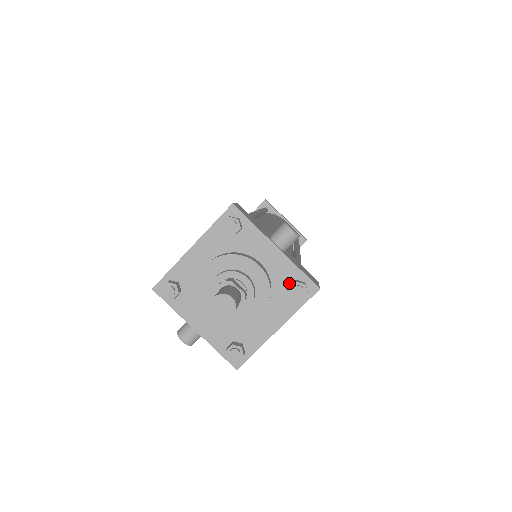
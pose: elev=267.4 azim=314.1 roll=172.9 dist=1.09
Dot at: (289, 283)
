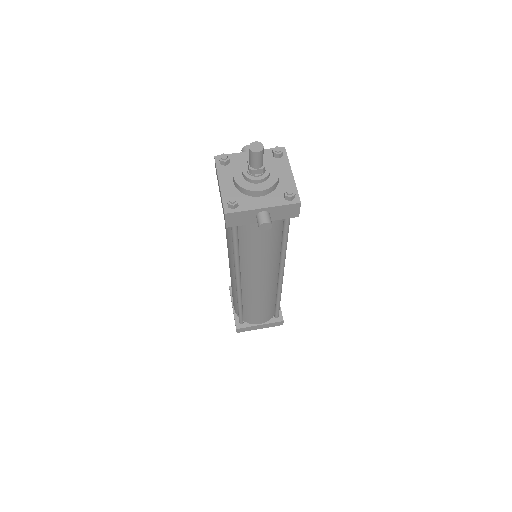
Dot at: (272, 156)
